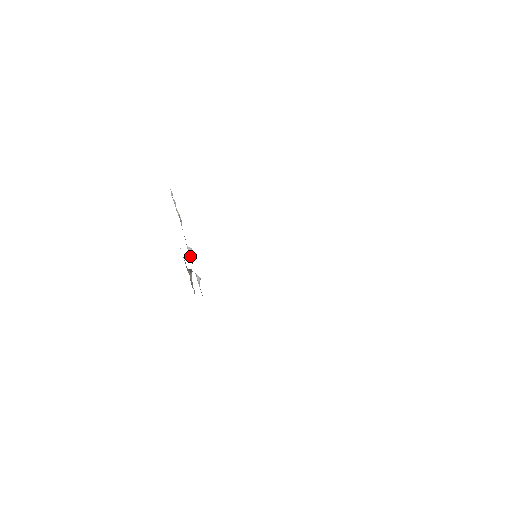
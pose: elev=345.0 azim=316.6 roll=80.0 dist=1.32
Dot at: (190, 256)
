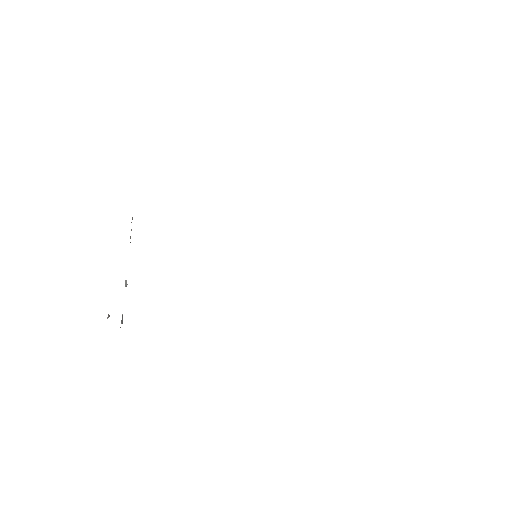
Dot at: occluded
